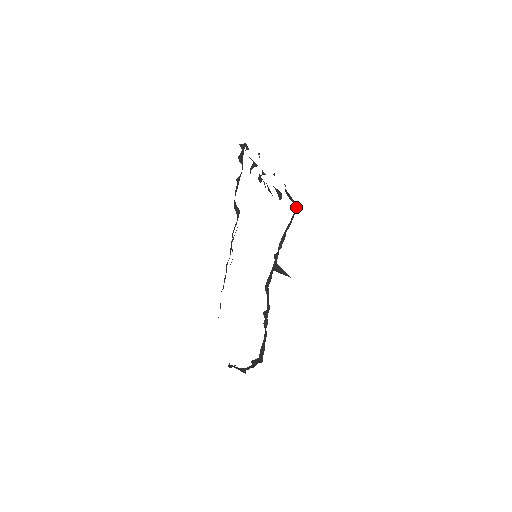
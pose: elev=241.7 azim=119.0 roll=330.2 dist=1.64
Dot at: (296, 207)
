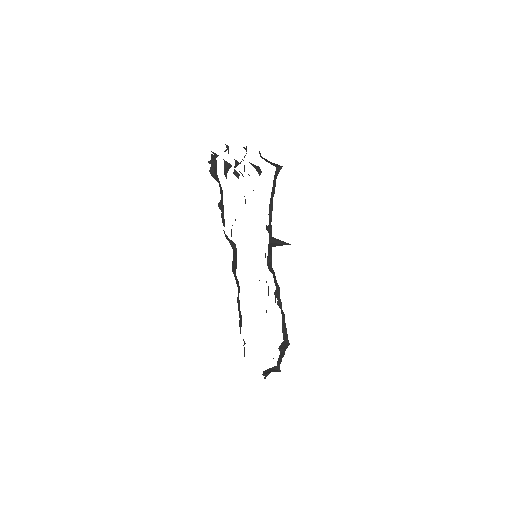
Dot at: occluded
